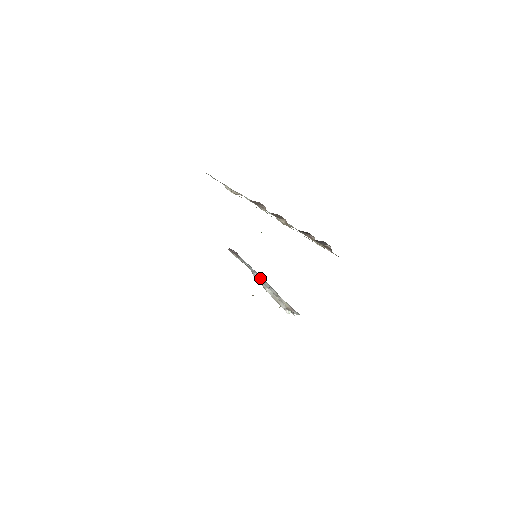
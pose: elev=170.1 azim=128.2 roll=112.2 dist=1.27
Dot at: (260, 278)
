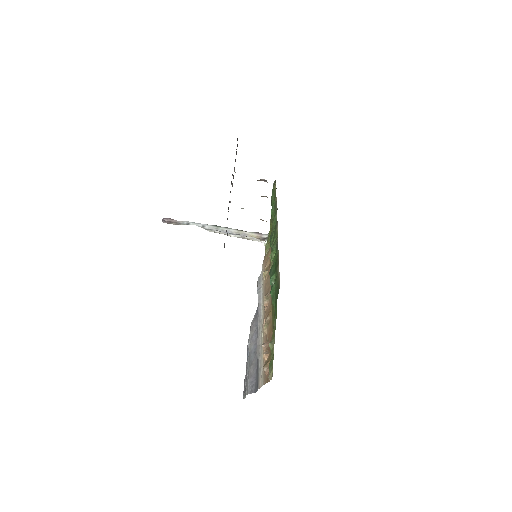
Dot at: (214, 228)
